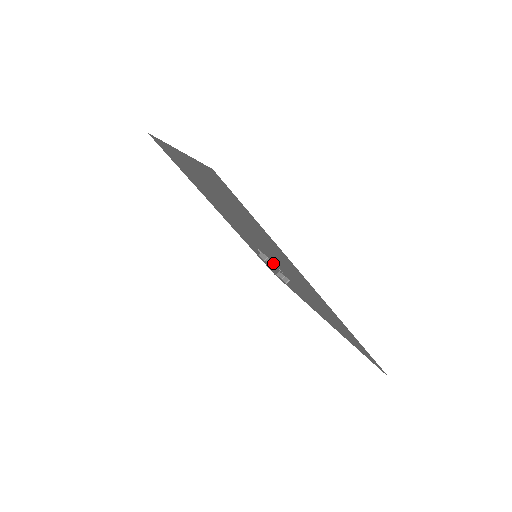
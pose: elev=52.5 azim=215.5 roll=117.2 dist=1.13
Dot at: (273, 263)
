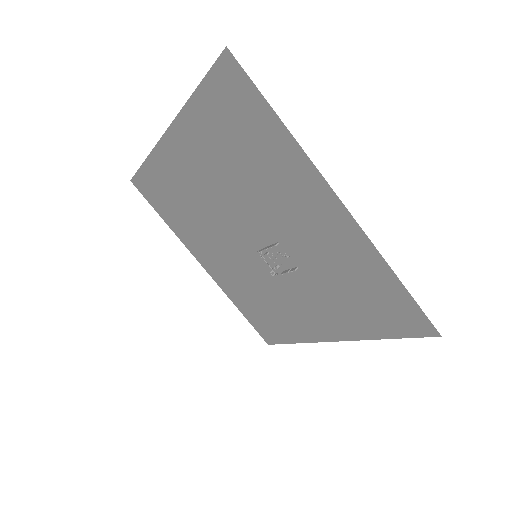
Dot at: (276, 255)
